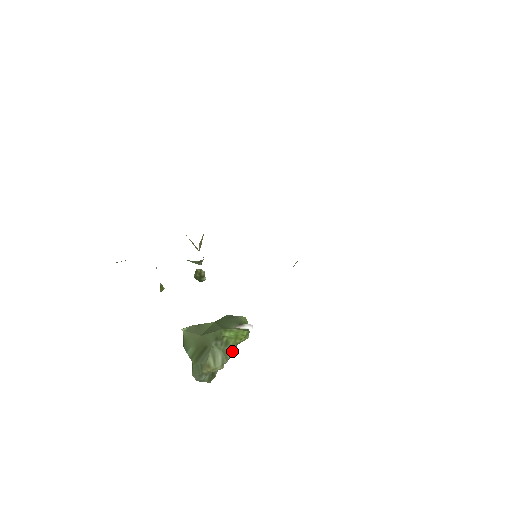
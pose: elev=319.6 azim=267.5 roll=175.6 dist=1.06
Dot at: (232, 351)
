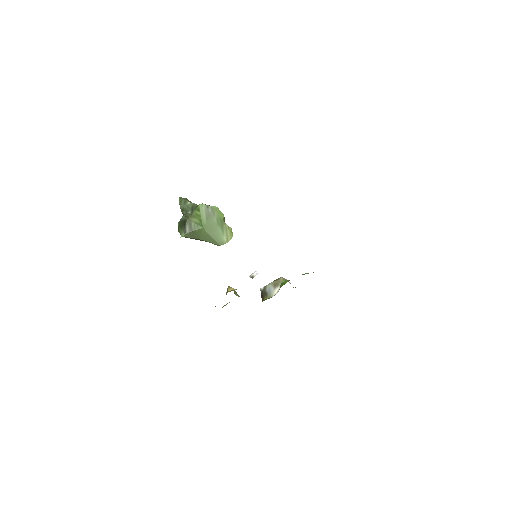
Dot at: occluded
